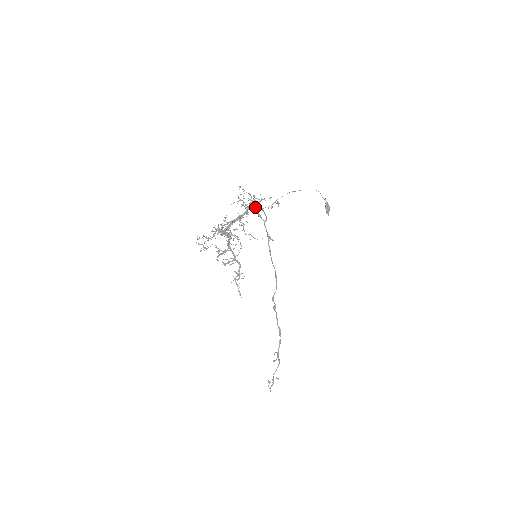
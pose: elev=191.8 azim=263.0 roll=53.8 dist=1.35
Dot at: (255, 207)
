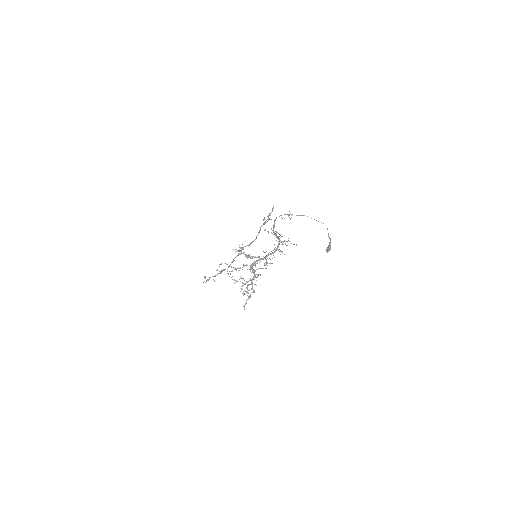
Dot at: occluded
